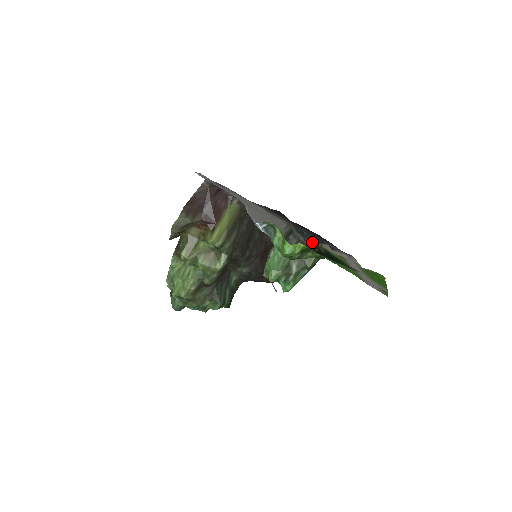
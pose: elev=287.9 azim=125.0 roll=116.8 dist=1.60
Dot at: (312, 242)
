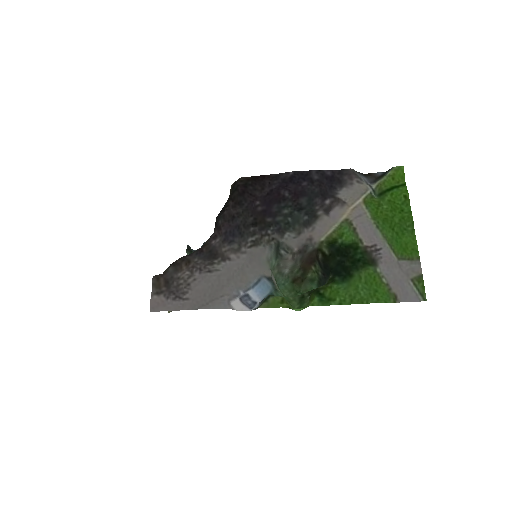
Dot at: (305, 227)
